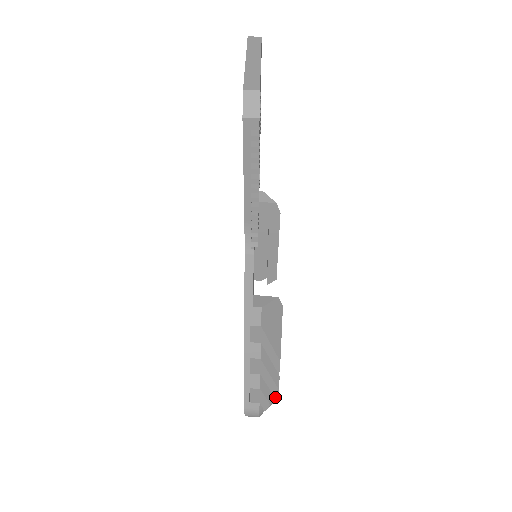
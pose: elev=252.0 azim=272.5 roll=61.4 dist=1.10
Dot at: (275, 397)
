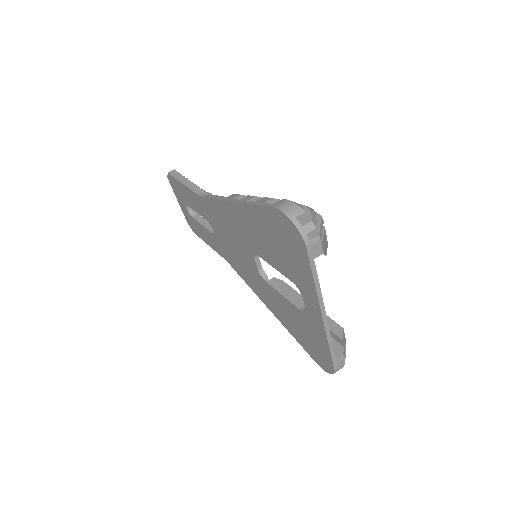
Dot at: (318, 217)
